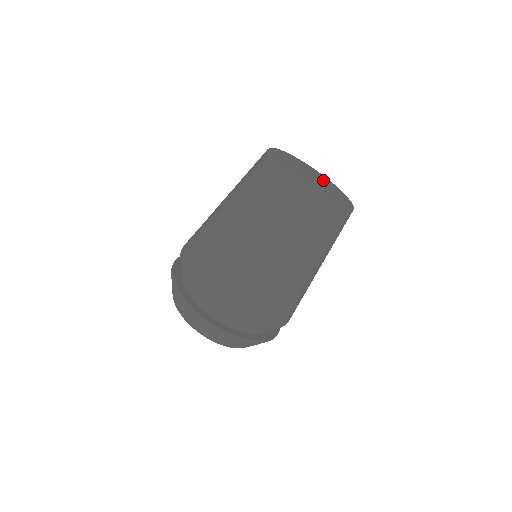
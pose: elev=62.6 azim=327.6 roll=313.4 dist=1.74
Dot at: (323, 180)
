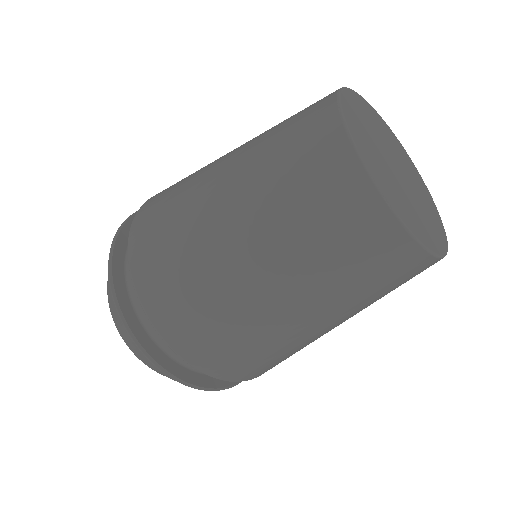
Dot at: (417, 183)
